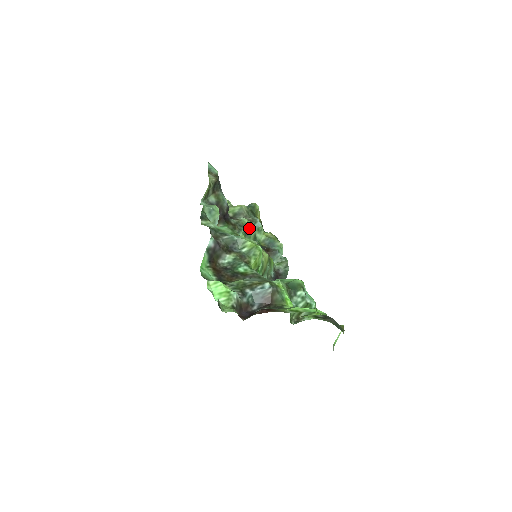
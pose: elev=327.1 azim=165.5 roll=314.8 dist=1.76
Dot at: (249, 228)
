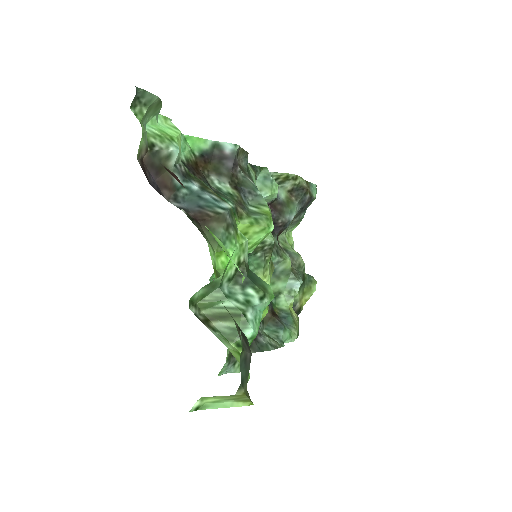
Dot at: (283, 273)
